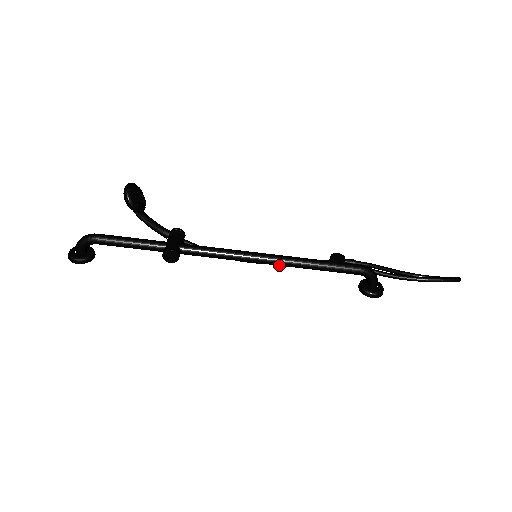
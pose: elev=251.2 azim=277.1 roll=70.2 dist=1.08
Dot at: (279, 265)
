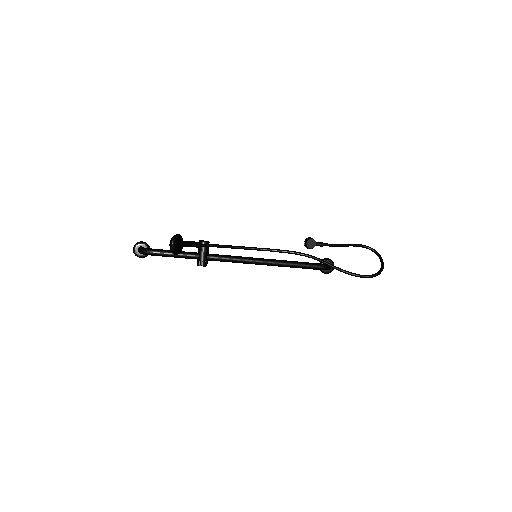
Dot at: (270, 265)
